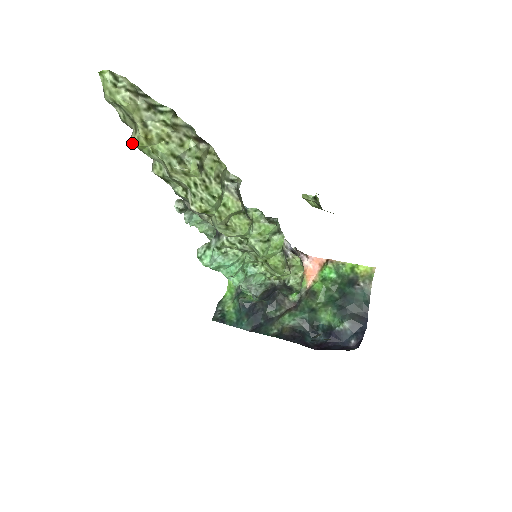
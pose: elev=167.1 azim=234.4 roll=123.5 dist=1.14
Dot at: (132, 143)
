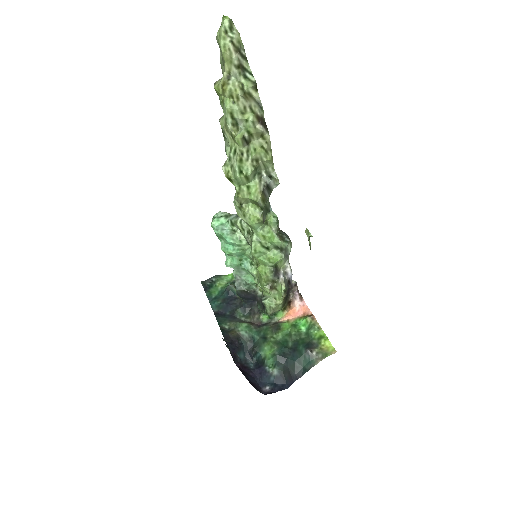
Dot at: (214, 85)
